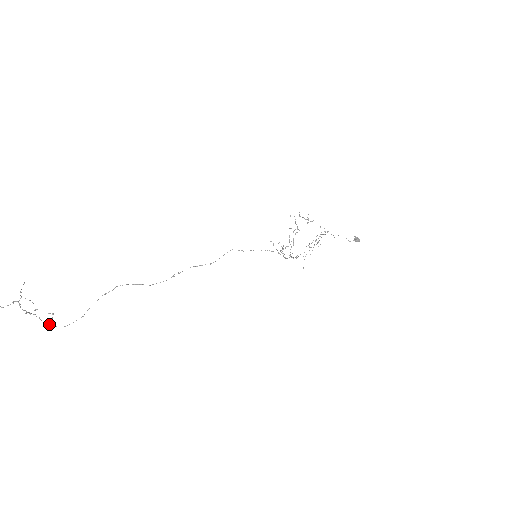
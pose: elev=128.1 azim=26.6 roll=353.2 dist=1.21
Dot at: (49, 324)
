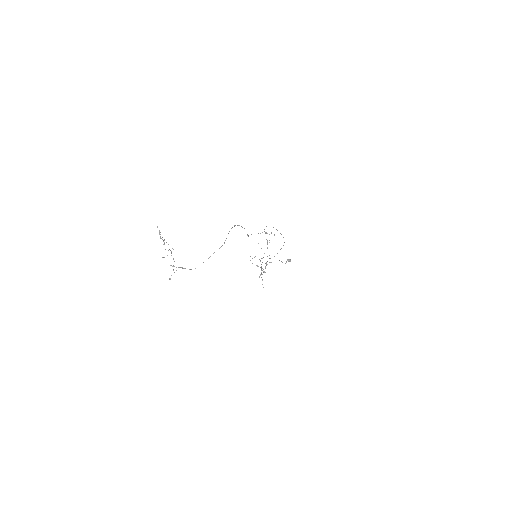
Dot at: (182, 267)
